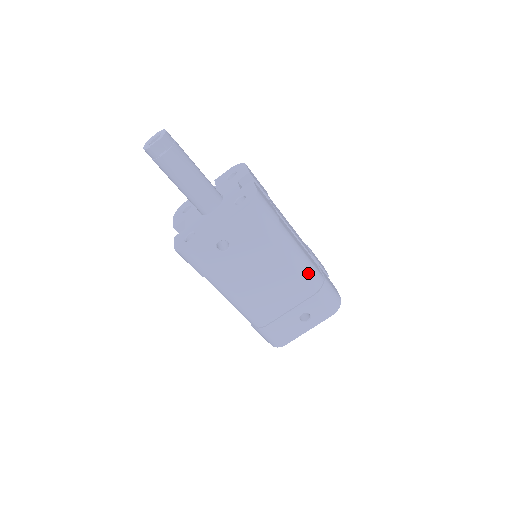
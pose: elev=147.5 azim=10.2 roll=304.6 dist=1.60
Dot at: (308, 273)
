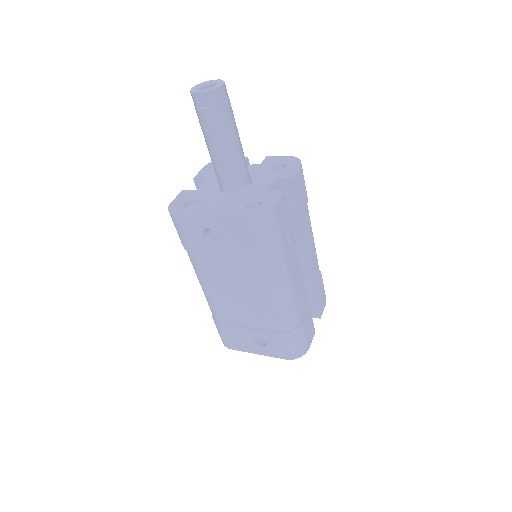
Dot at: (283, 312)
